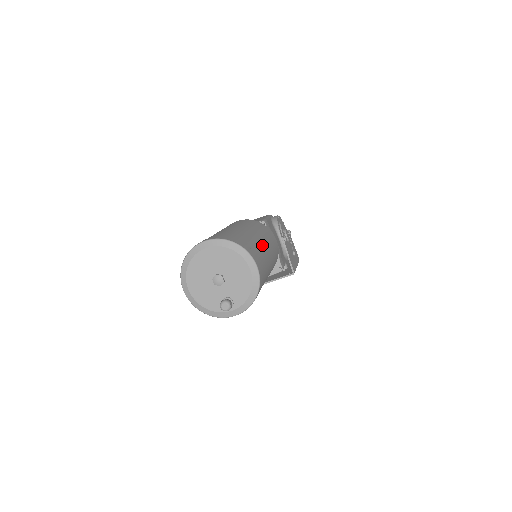
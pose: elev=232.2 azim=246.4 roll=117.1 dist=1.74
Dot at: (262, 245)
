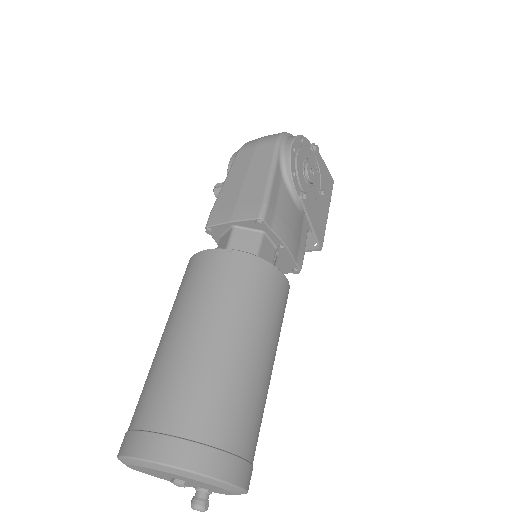
Dot at: (251, 375)
